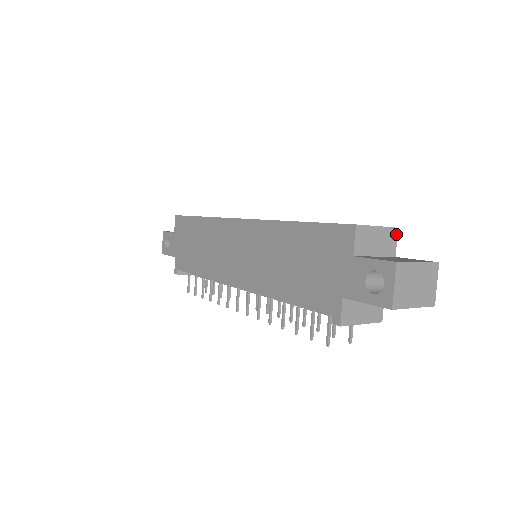
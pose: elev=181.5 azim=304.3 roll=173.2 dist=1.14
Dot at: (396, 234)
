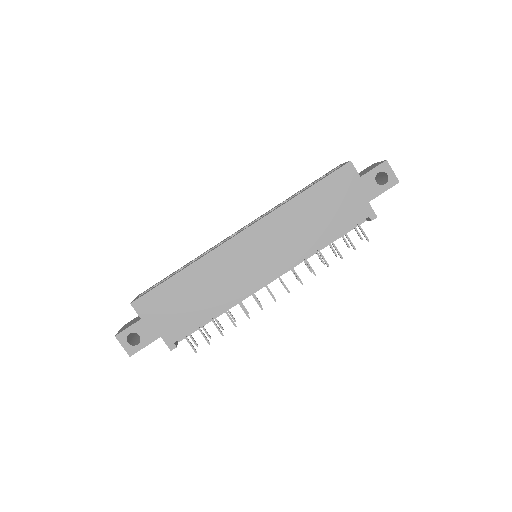
Dot at: occluded
